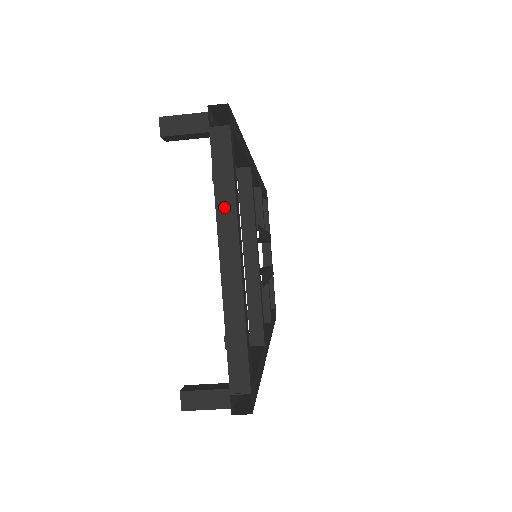
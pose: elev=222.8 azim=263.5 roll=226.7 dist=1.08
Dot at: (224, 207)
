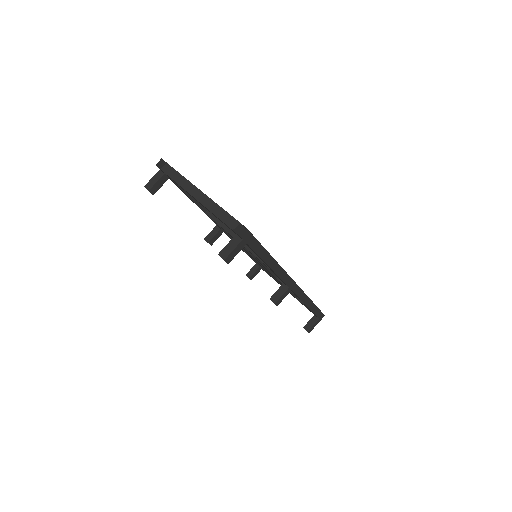
Dot at: (183, 183)
